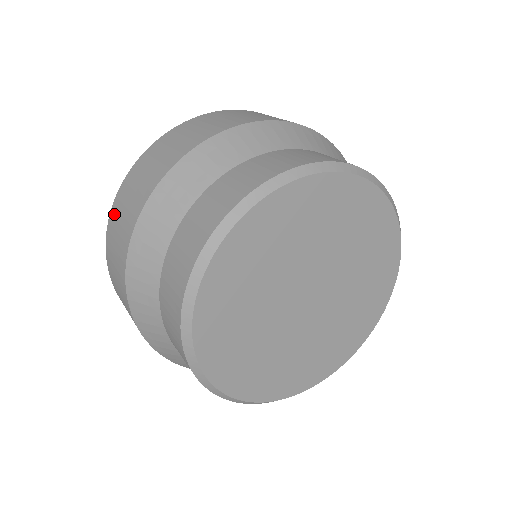
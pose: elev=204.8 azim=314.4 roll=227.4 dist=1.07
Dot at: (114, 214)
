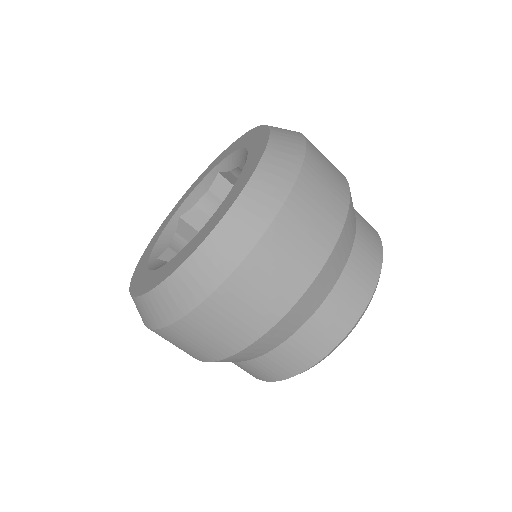
Dot at: (221, 303)
